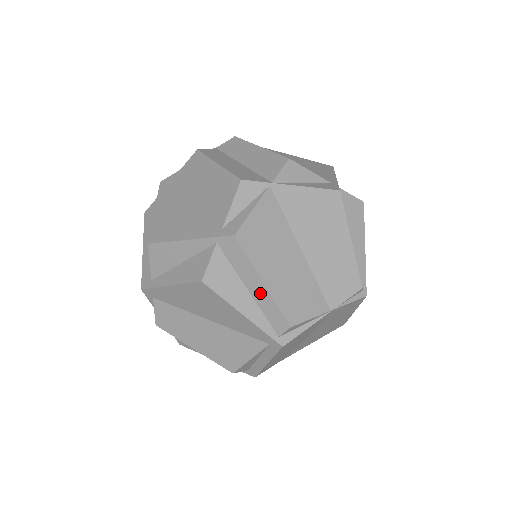
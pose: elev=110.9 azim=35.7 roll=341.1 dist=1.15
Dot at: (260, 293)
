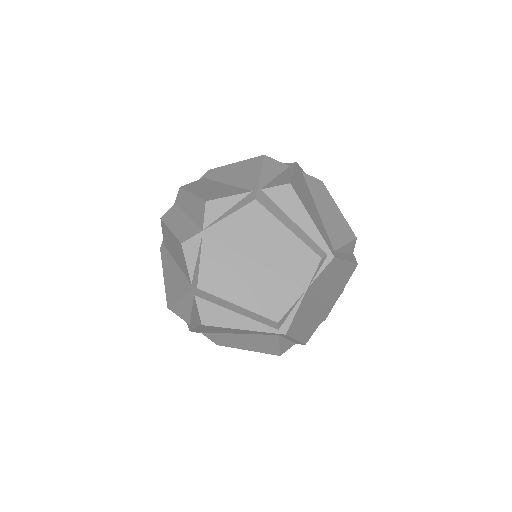
Dot at: (243, 311)
